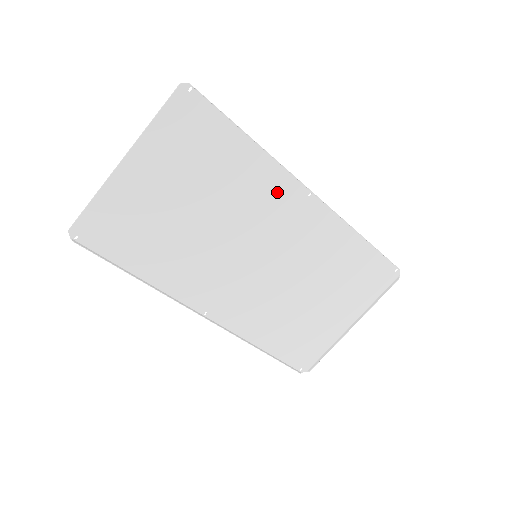
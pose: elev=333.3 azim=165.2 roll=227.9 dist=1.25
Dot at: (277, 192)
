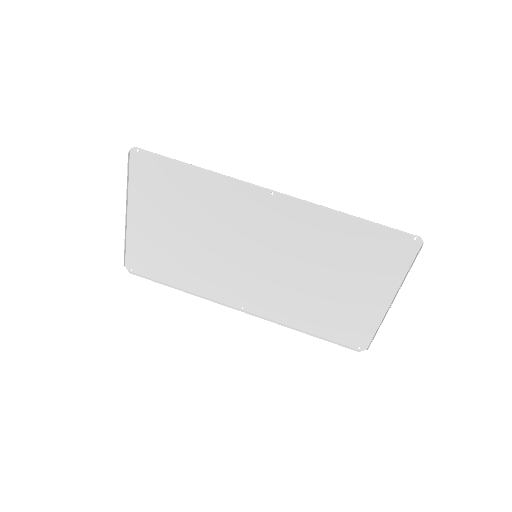
Dot at: (242, 200)
